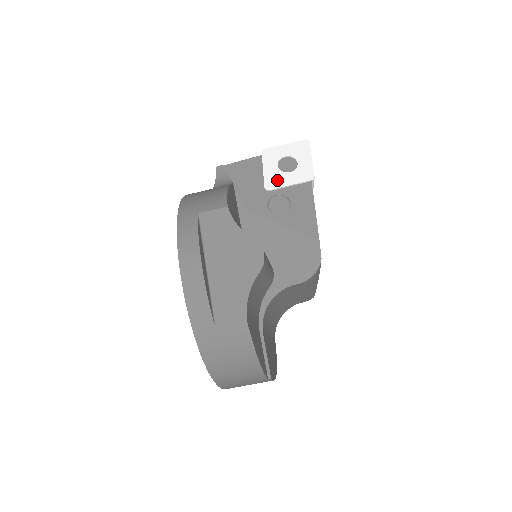
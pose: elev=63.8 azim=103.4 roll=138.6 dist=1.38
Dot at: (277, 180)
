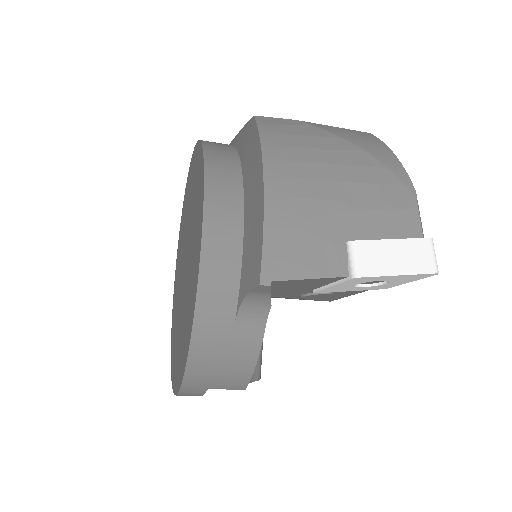
Dot at: (338, 290)
